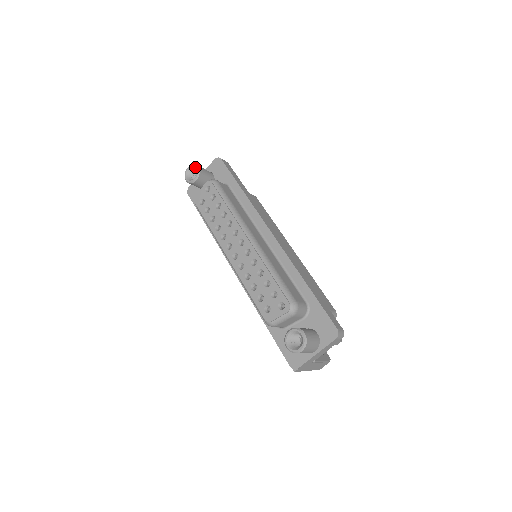
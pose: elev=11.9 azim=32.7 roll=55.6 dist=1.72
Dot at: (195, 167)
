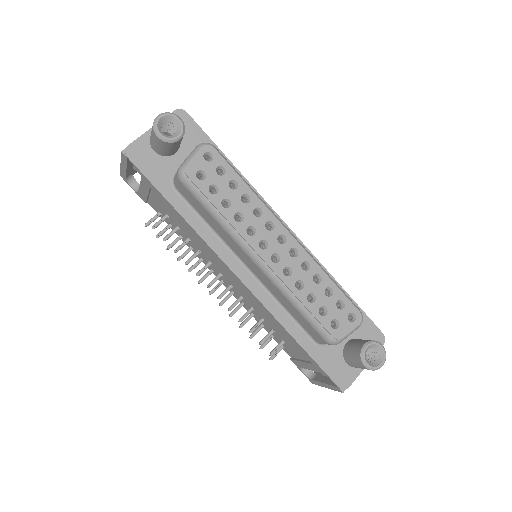
Dot at: (176, 118)
